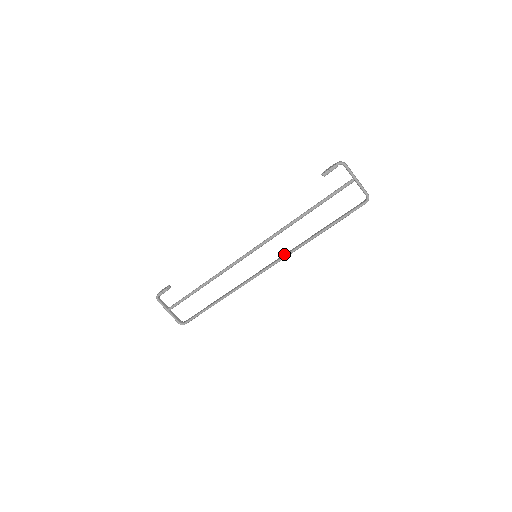
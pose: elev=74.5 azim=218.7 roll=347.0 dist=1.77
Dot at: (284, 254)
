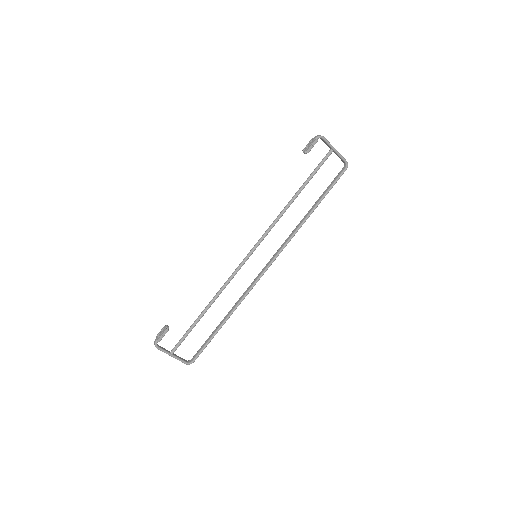
Dot at: (282, 244)
